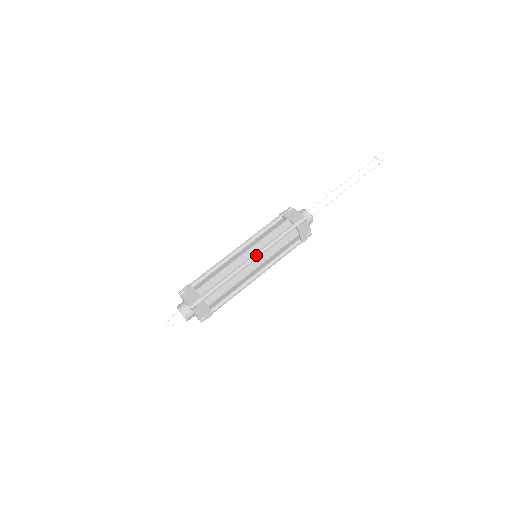
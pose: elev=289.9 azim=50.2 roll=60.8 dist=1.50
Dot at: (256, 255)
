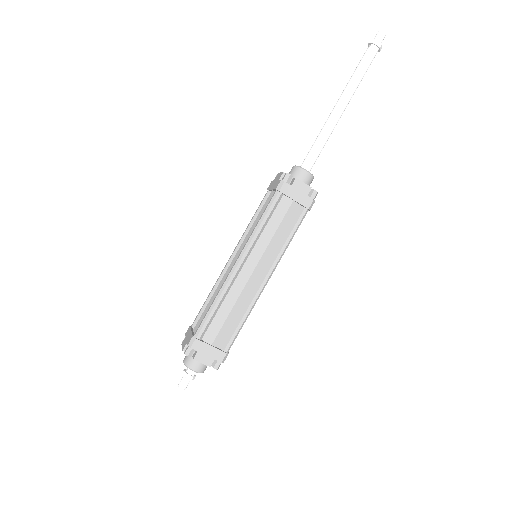
Dot at: (241, 254)
